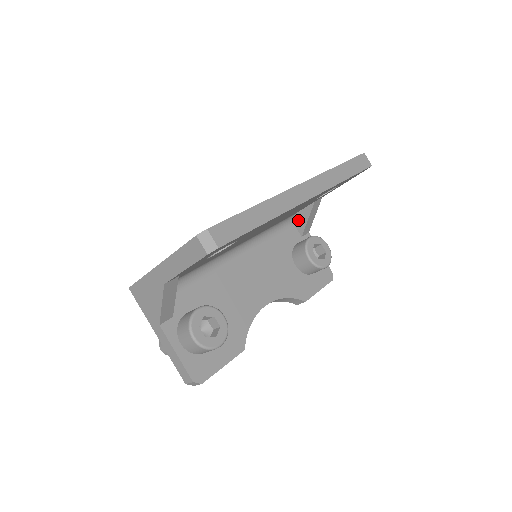
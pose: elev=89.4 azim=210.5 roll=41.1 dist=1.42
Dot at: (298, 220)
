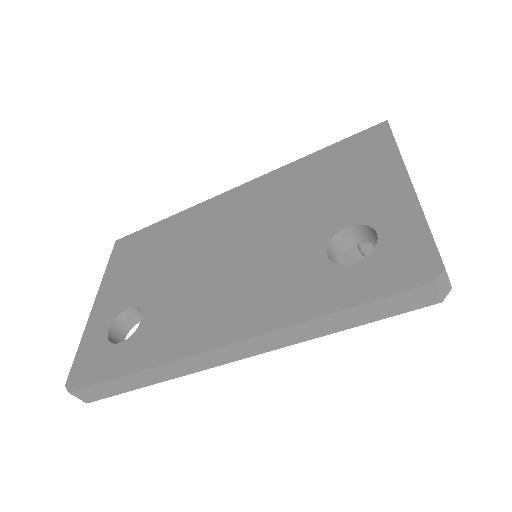
Dot at: occluded
